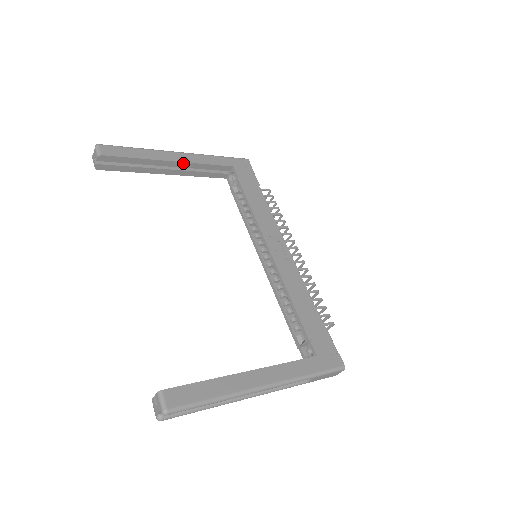
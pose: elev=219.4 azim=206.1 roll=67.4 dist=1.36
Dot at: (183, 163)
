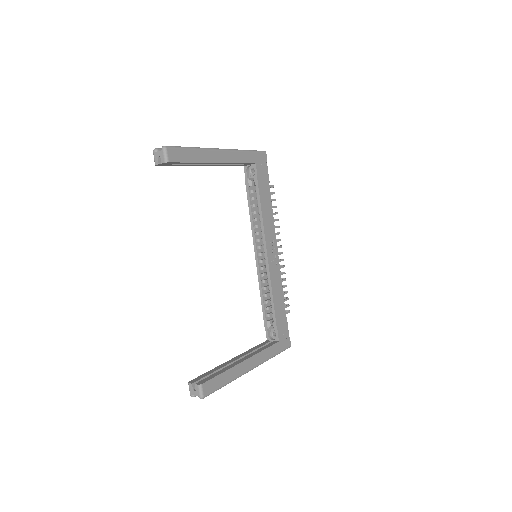
Dot at: (223, 163)
